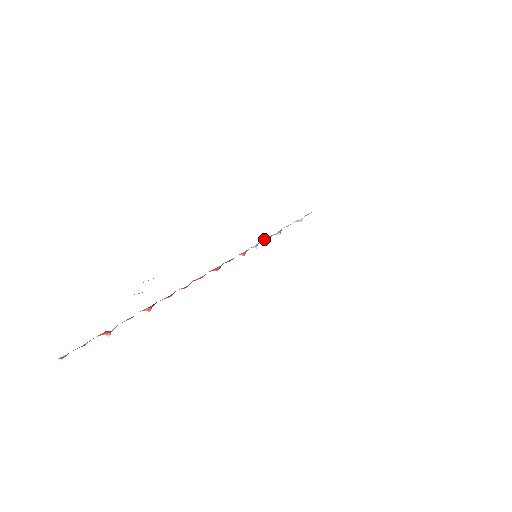
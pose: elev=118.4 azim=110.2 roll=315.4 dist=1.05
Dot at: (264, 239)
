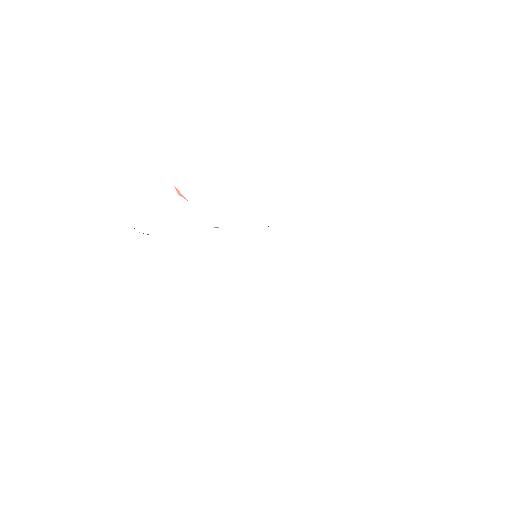
Dot at: occluded
